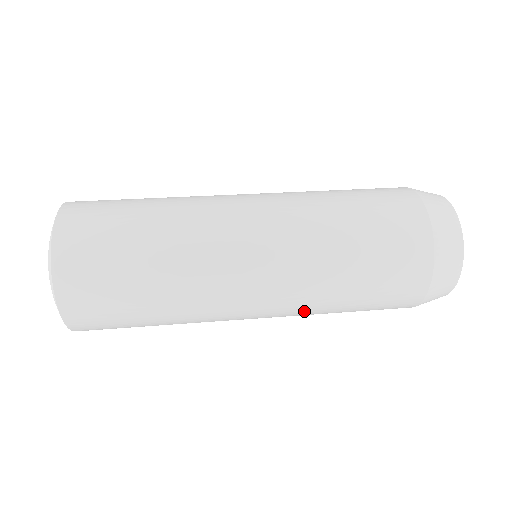
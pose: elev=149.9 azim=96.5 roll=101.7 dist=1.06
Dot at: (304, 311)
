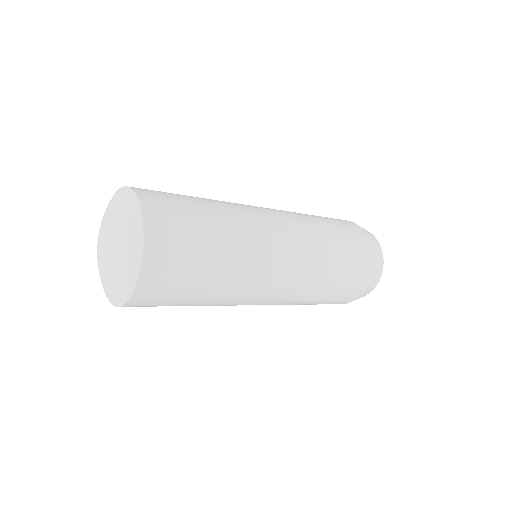
Dot at: (283, 304)
